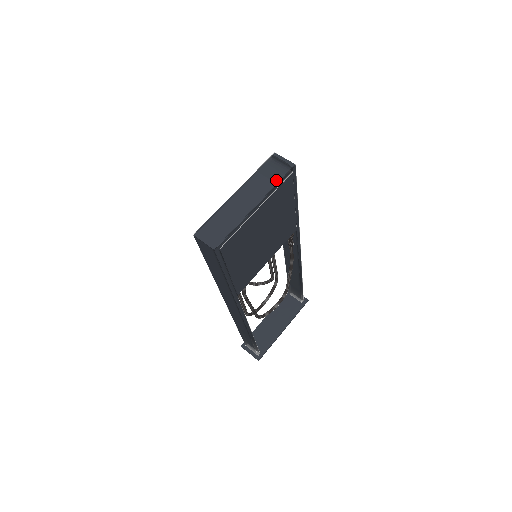
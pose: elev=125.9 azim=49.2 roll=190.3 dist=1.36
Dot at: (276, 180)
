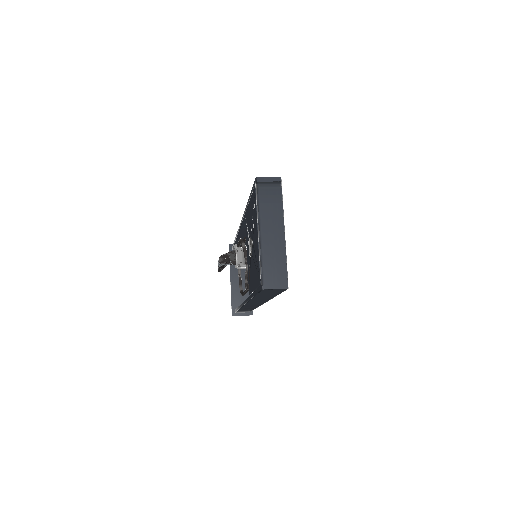
Dot at: (279, 200)
